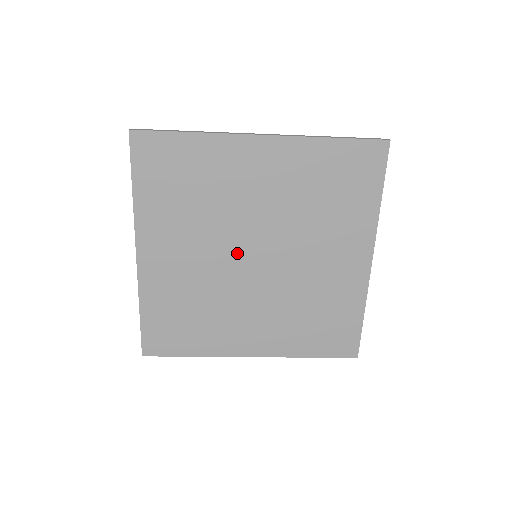
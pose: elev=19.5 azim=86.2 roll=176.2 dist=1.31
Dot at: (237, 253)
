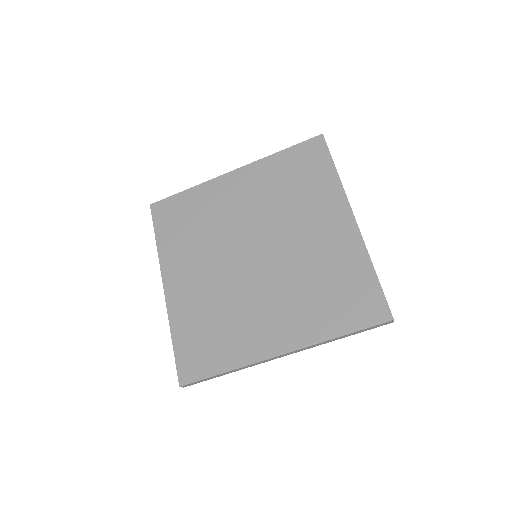
Dot at: (238, 257)
